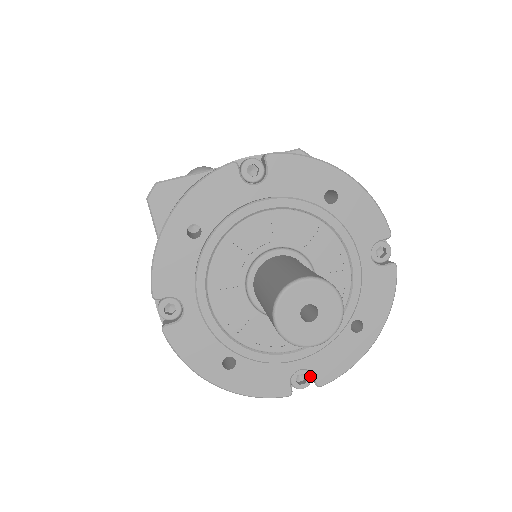
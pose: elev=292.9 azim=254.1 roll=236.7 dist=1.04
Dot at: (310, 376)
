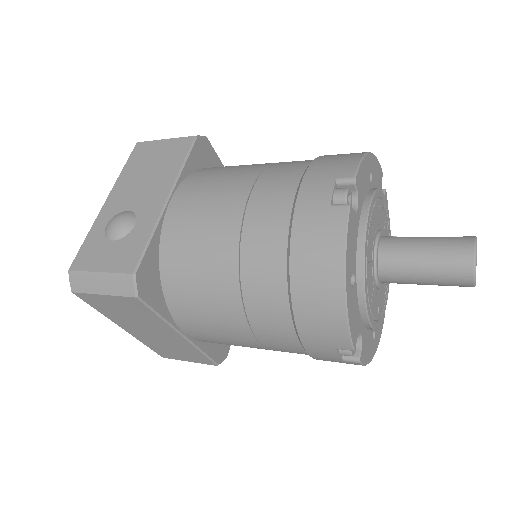
Dot at: occluded
